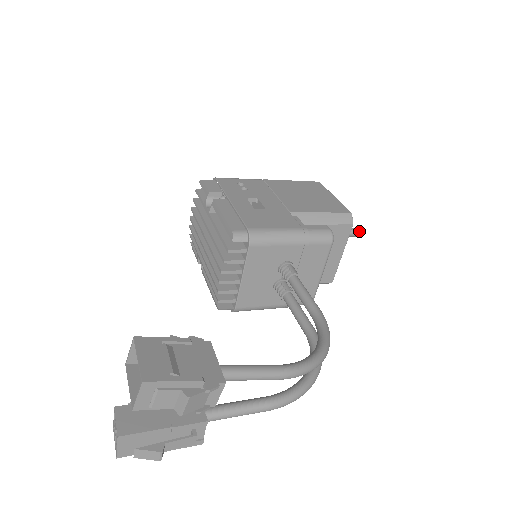
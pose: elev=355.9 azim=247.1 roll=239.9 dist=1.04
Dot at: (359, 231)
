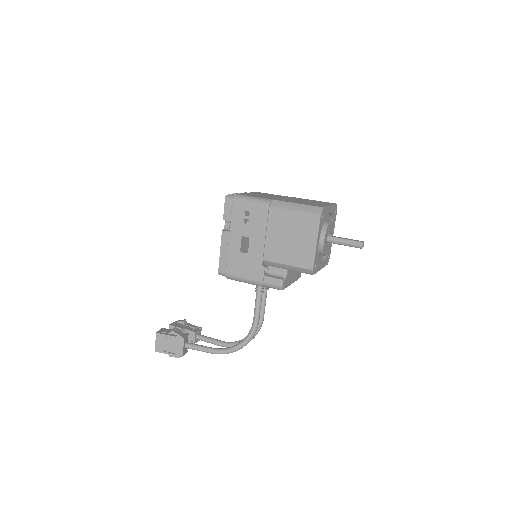
Dot at: (357, 247)
